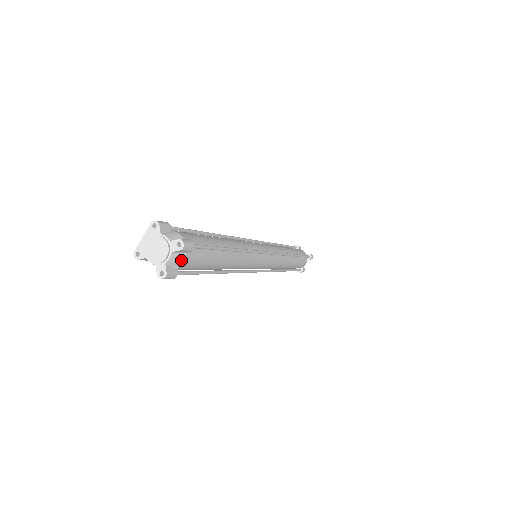
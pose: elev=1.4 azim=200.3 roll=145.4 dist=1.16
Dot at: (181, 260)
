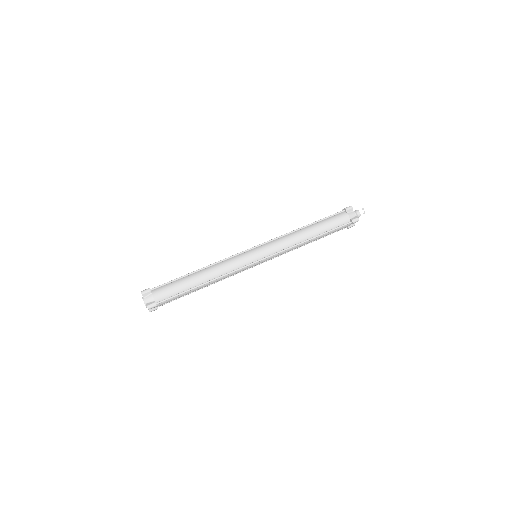
Dot at: (155, 307)
